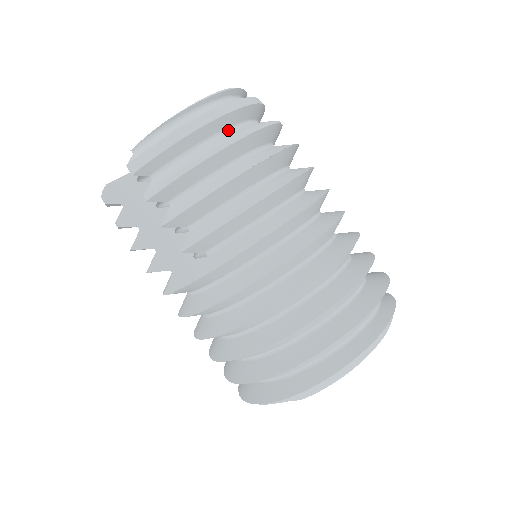
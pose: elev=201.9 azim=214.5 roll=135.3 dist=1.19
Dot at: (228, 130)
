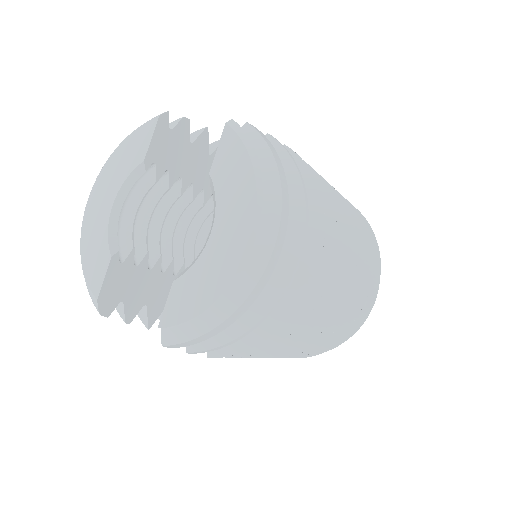
Dot at: occluded
